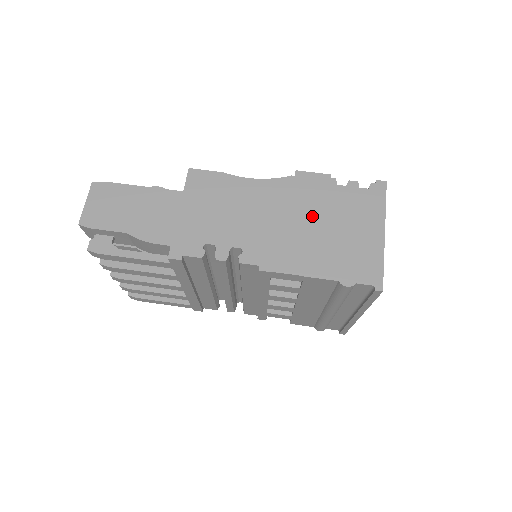
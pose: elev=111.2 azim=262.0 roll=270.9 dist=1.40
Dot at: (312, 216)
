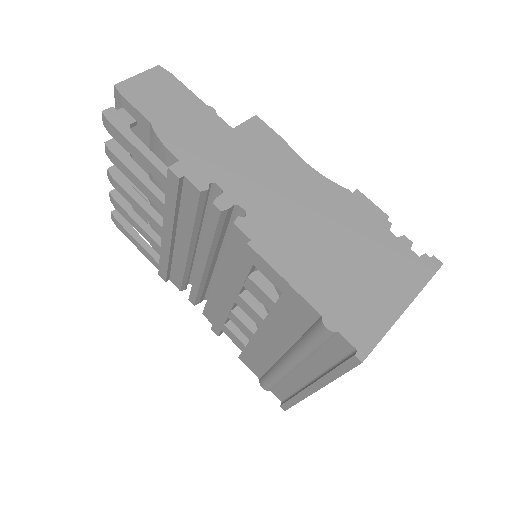
Dot at: (342, 237)
